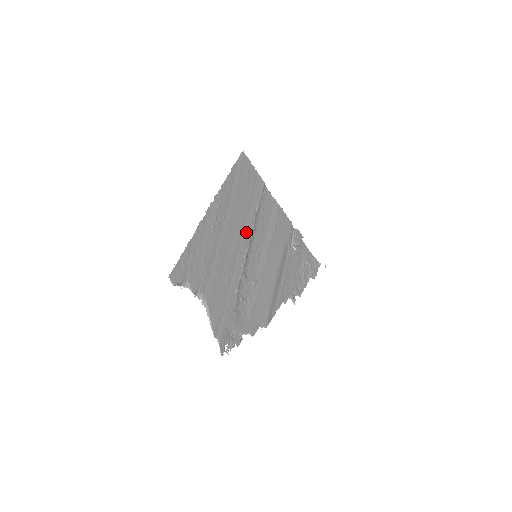
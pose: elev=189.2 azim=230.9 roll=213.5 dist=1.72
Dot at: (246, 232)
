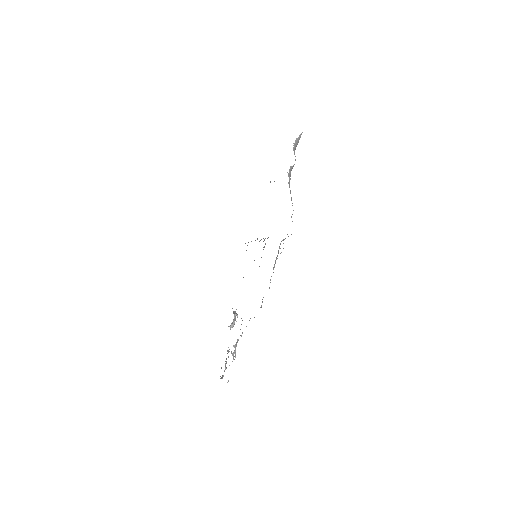
Dot at: occluded
